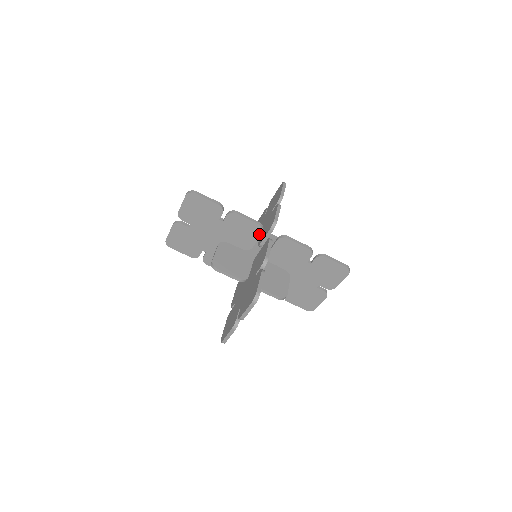
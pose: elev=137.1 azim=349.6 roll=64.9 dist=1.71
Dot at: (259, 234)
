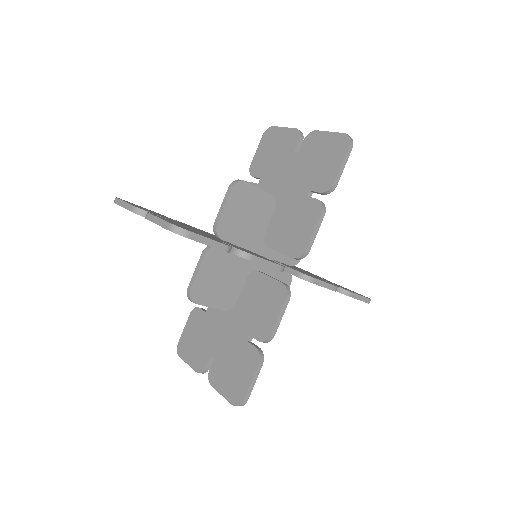
Dot at: occluded
